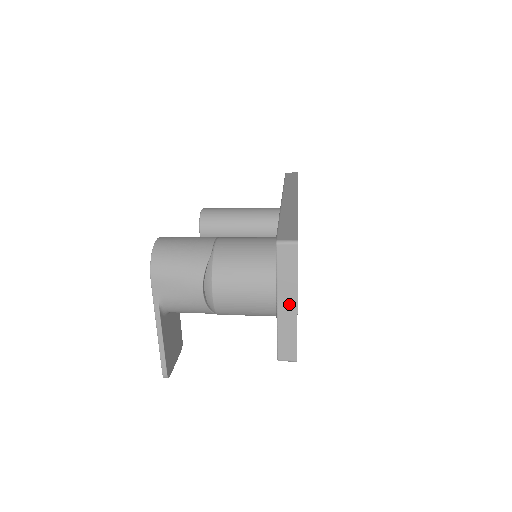
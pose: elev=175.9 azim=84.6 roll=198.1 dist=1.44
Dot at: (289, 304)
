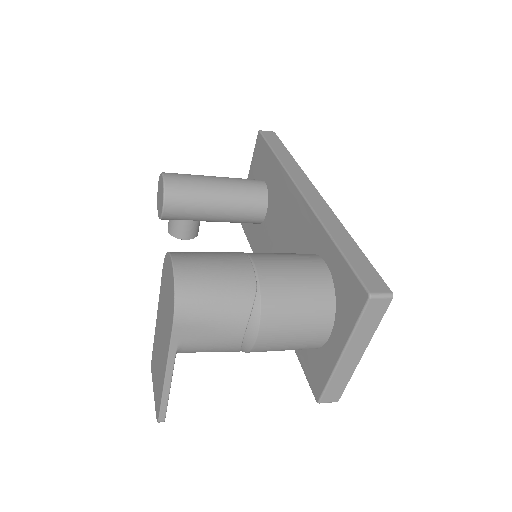
Dot at: (355, 354)
